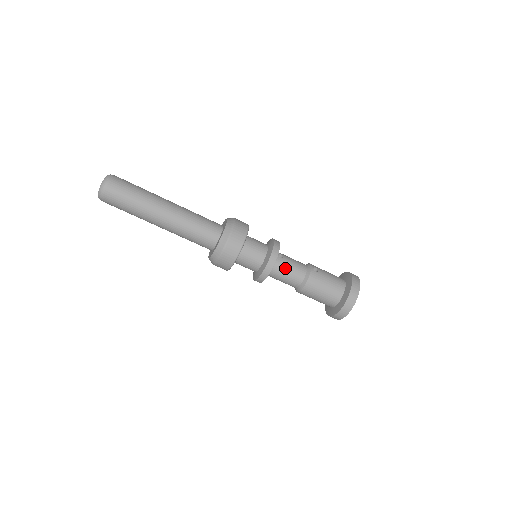
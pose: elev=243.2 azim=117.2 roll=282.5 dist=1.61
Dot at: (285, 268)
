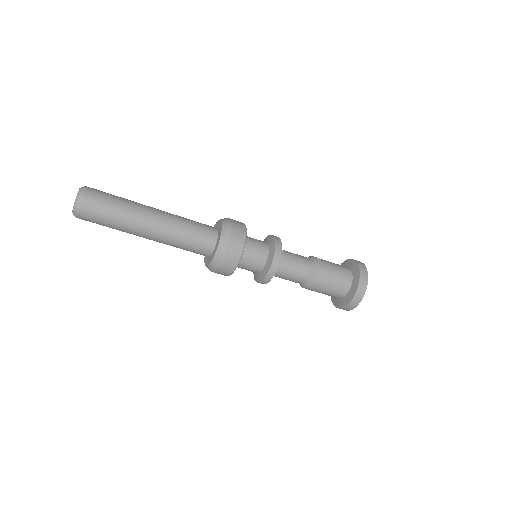
Dot at: (290, 261)
